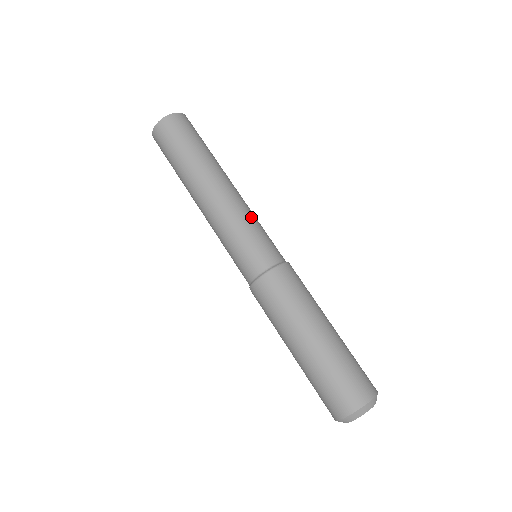
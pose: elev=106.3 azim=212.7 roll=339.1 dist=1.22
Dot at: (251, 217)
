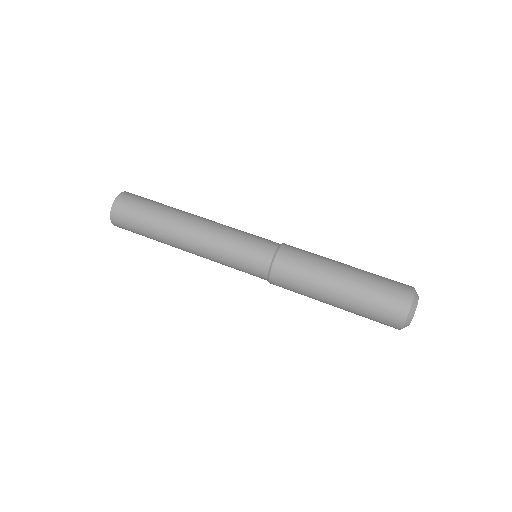
Dot at: occluded
